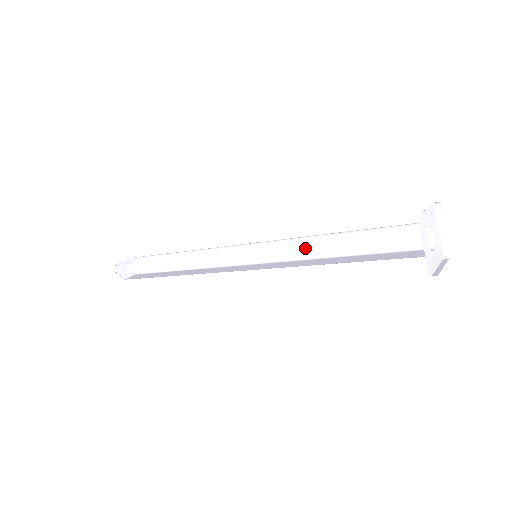
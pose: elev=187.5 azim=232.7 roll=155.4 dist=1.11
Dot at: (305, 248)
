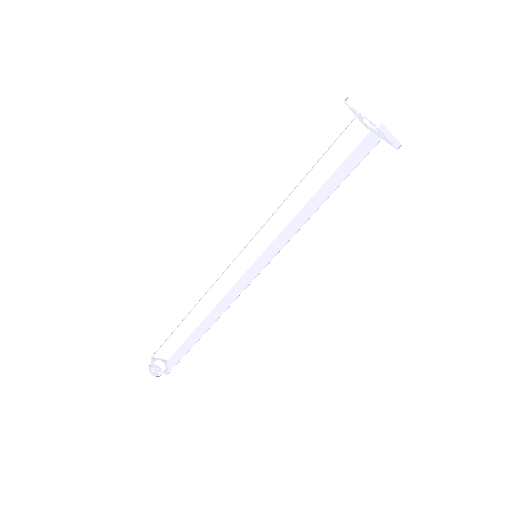
Dot at: (294, 226)
